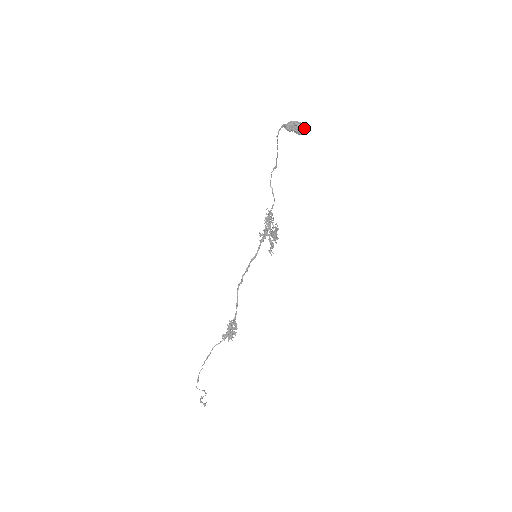
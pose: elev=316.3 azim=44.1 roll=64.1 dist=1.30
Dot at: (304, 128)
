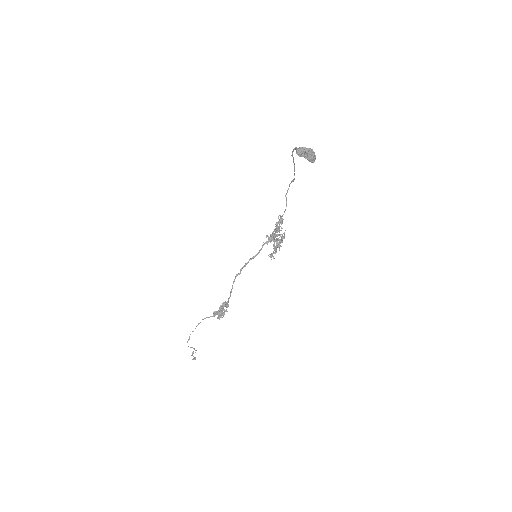
Dot at: (314, 157)
